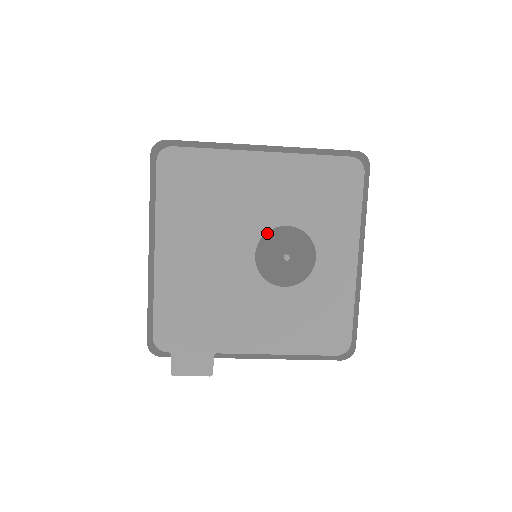
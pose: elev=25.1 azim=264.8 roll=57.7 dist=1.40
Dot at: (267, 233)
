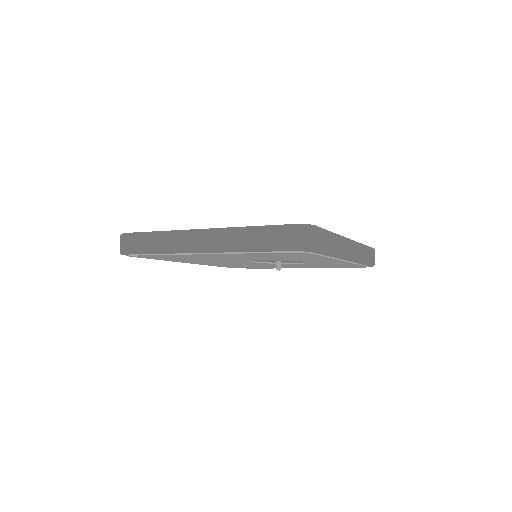
Dot at: occluded
